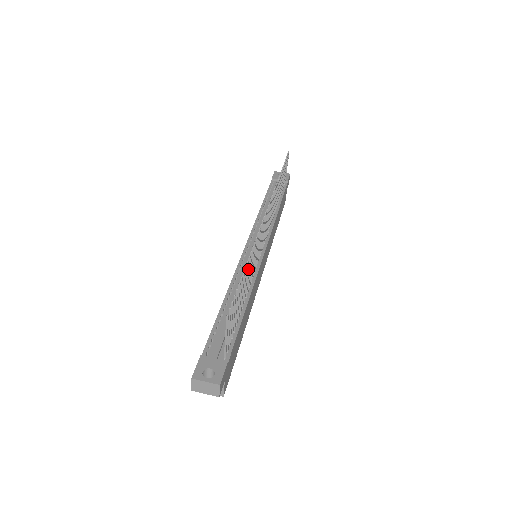
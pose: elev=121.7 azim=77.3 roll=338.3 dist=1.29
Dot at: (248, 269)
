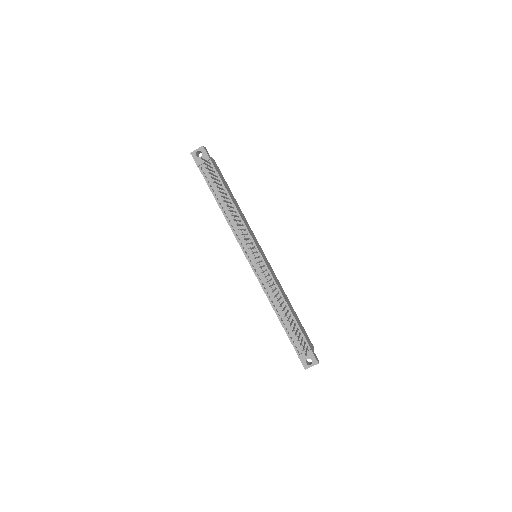
Dot at: occluded
